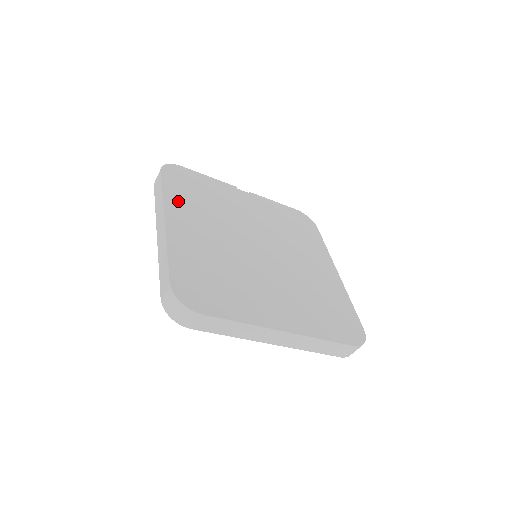
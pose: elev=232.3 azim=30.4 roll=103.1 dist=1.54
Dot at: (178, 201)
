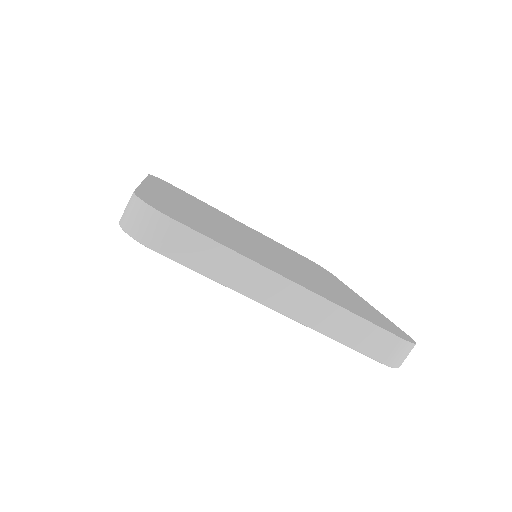
Dot at: (163, 187)
